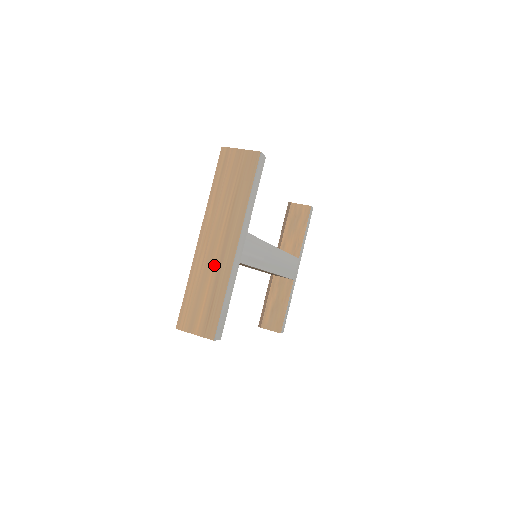
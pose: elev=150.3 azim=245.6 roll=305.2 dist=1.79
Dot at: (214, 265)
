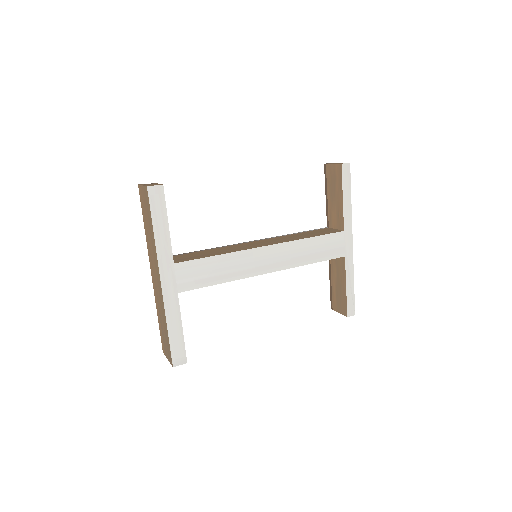
Dot at: (159, 299)
